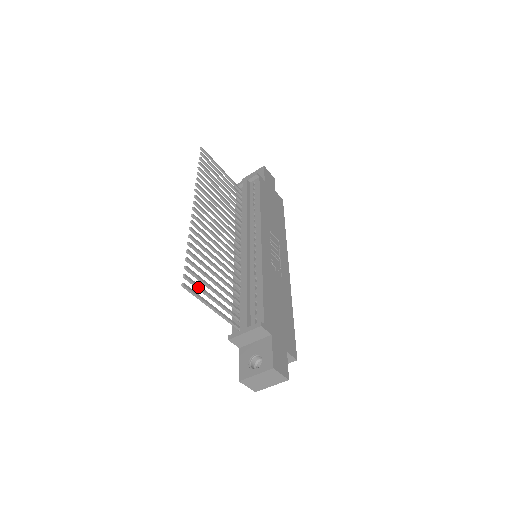
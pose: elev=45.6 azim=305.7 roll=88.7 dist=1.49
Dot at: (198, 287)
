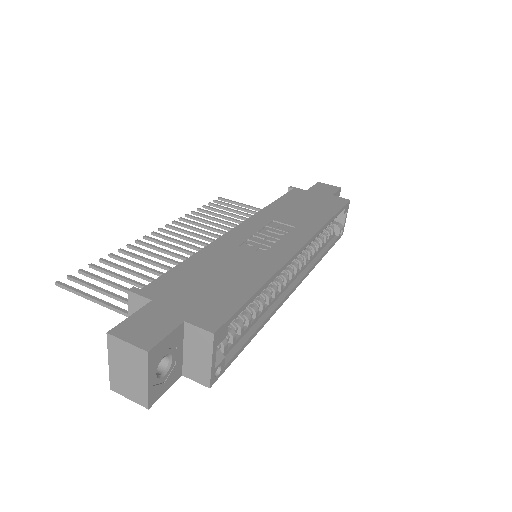
Dot at: (86, 285)
